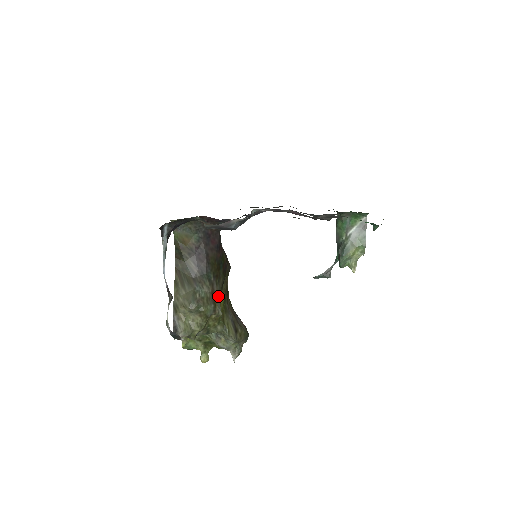
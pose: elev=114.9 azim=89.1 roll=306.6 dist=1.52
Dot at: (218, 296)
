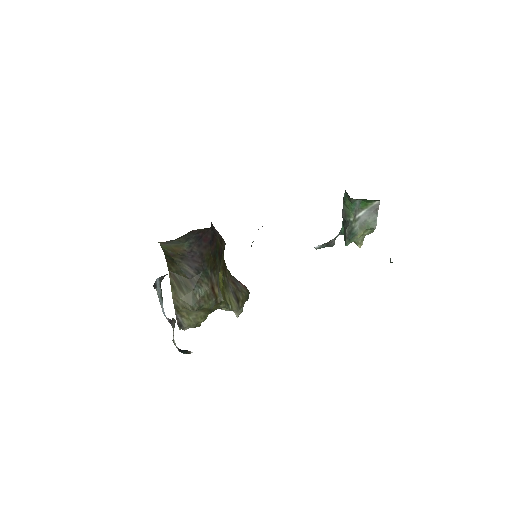
Dot at: (218, 285)
